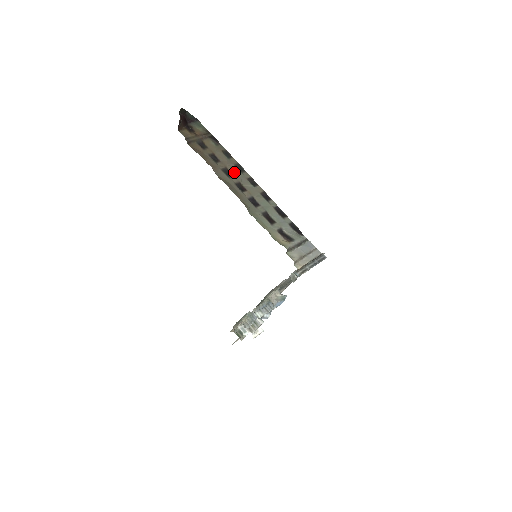
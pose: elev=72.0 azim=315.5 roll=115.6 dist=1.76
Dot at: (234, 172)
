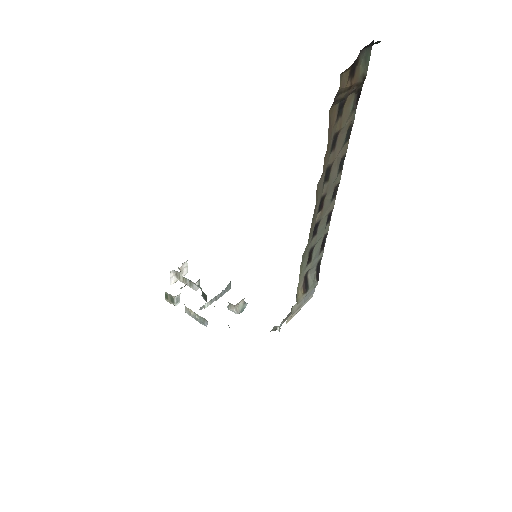
Dot at: (333, 174)
